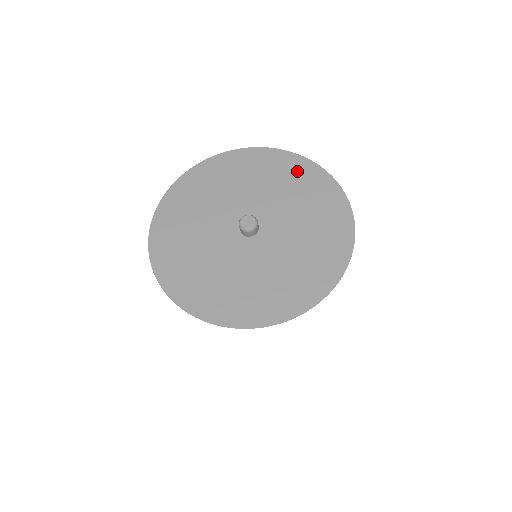
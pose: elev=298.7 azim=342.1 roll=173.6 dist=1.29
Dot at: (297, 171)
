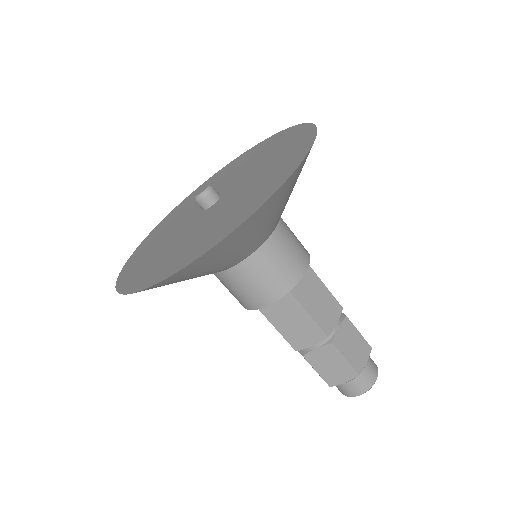
Dot at: (256, 150)
